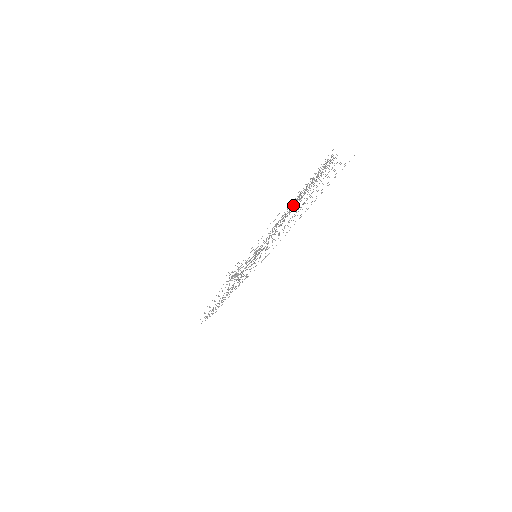
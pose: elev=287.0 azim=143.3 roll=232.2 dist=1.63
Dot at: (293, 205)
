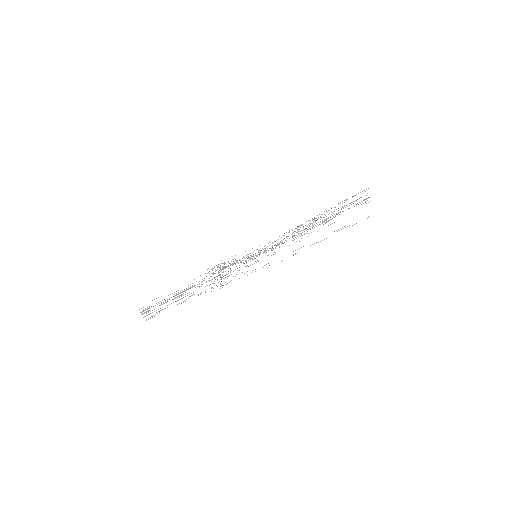
Dot at: occluded
